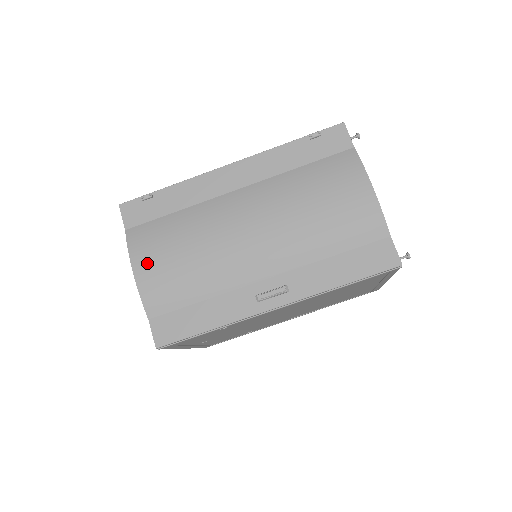
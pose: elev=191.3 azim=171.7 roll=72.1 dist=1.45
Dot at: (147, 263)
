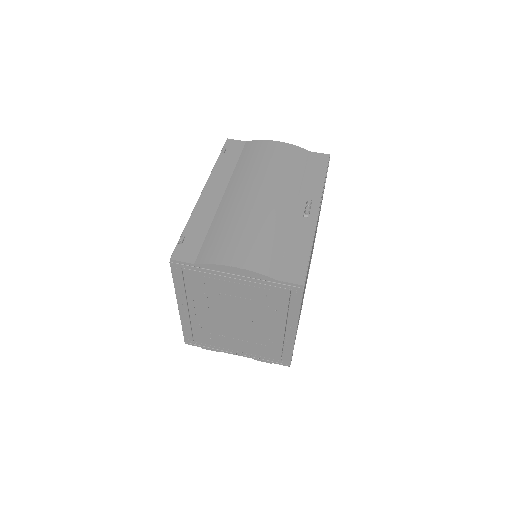
Dot at: (235, 256)
